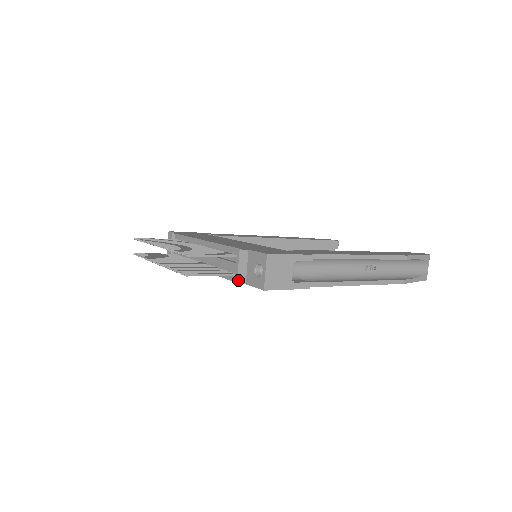
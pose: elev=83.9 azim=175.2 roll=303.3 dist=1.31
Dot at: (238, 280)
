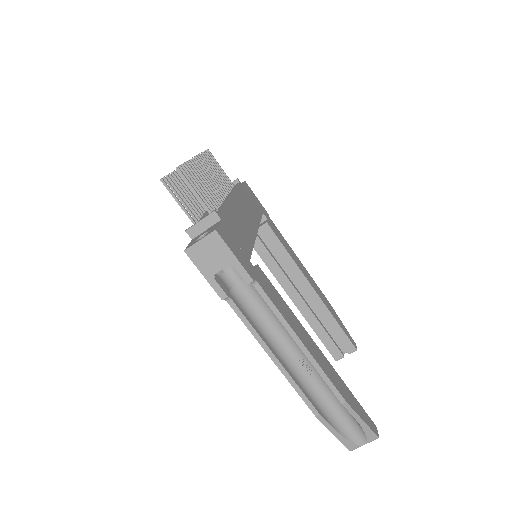
Dot at: (190, 229)
